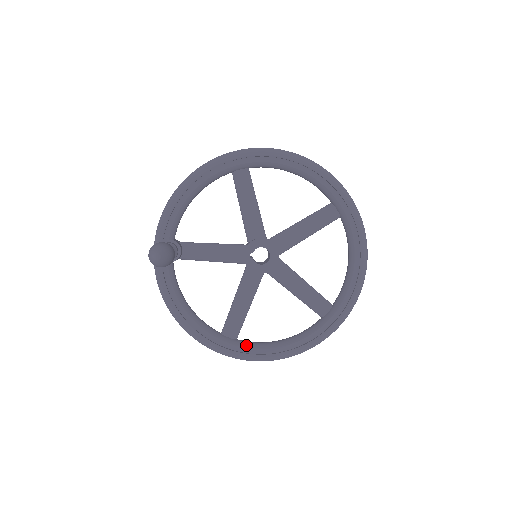
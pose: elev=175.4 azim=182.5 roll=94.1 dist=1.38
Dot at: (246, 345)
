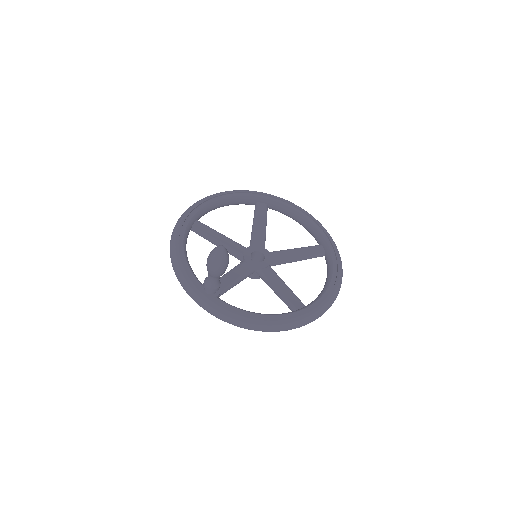
Dot at: (315, 301)
